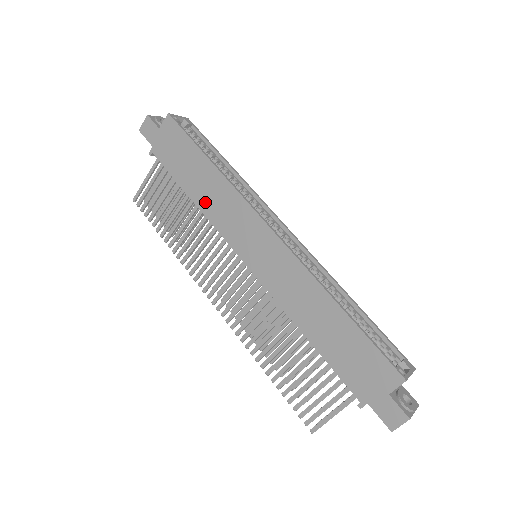
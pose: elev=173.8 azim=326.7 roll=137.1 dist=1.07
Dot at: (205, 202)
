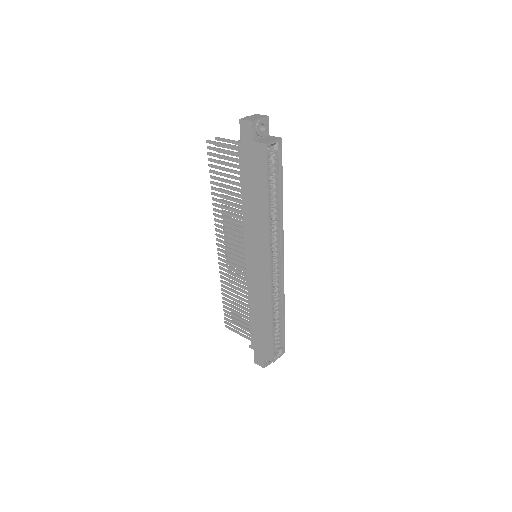
Dot at: (248, 214)
